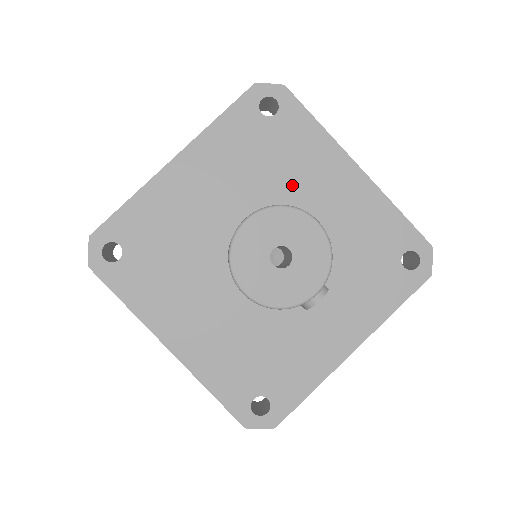
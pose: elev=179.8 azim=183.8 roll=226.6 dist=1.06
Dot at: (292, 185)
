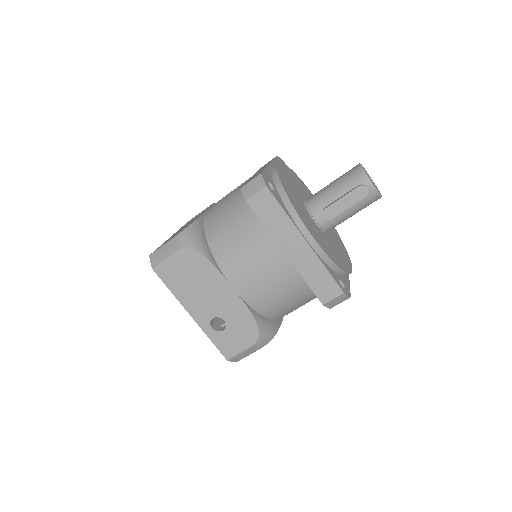
Dot at: (335, 239)
